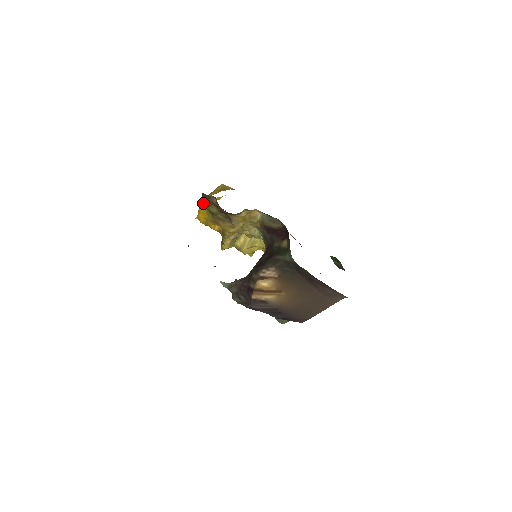
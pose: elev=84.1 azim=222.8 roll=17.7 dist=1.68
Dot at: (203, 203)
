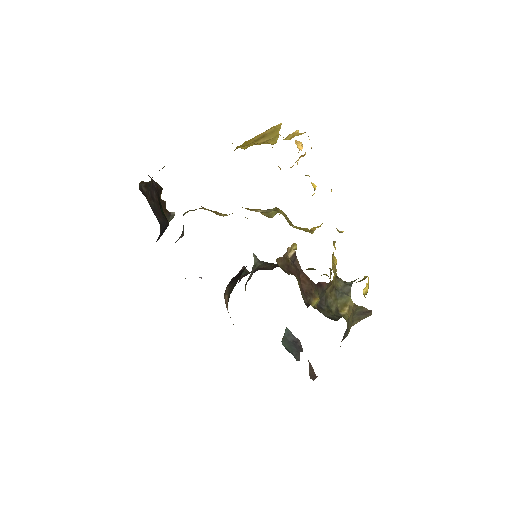
Dot at: occluded
